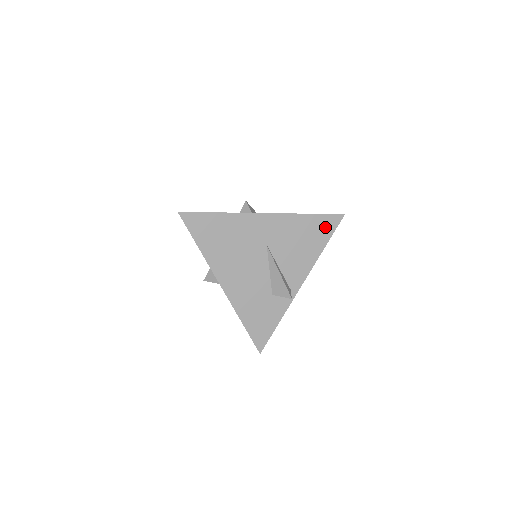
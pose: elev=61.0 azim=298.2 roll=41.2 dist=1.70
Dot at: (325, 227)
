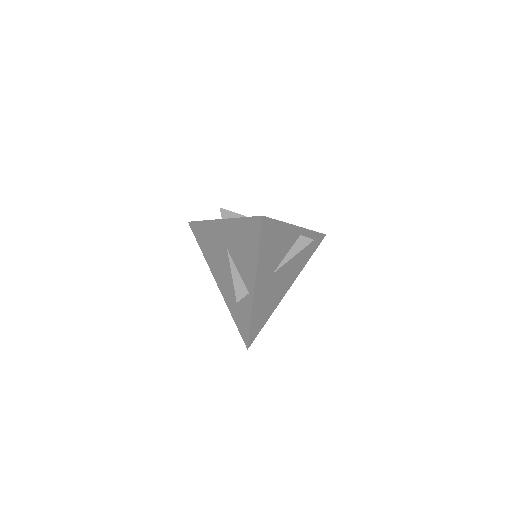
Dot at: (254, 231)
